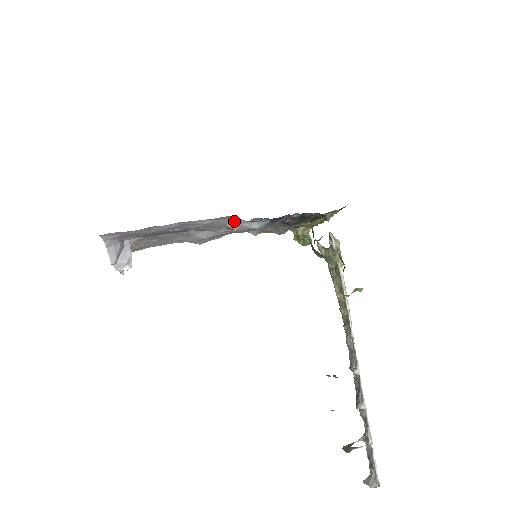
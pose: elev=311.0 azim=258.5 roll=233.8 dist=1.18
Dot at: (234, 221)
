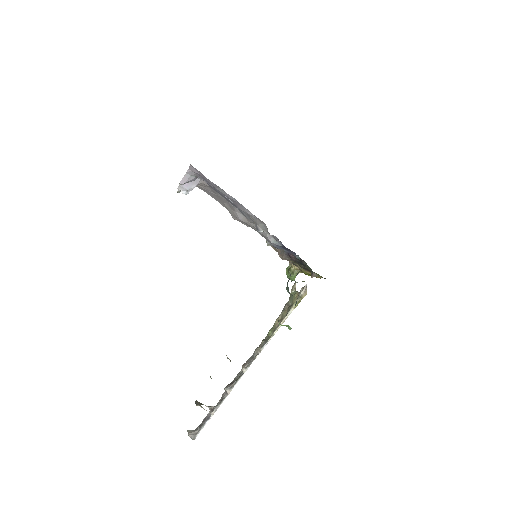
Dot at: (263, 227)
